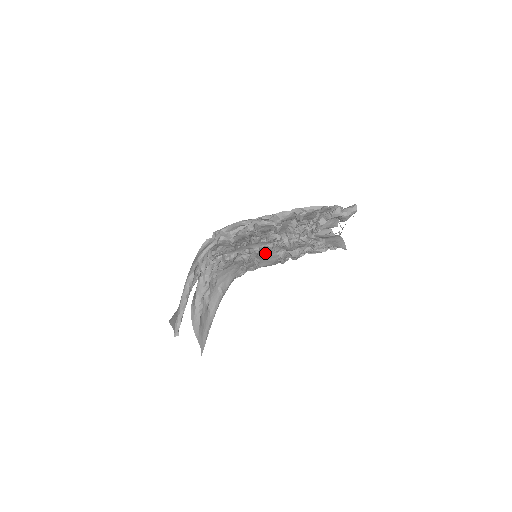
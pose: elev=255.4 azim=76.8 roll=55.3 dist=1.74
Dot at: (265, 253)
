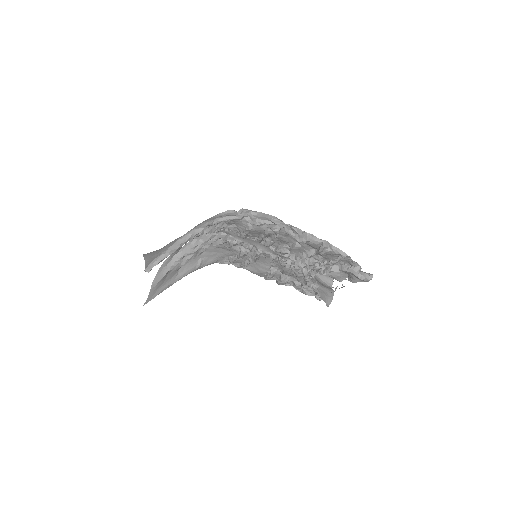
Dot at: (261, 260)
